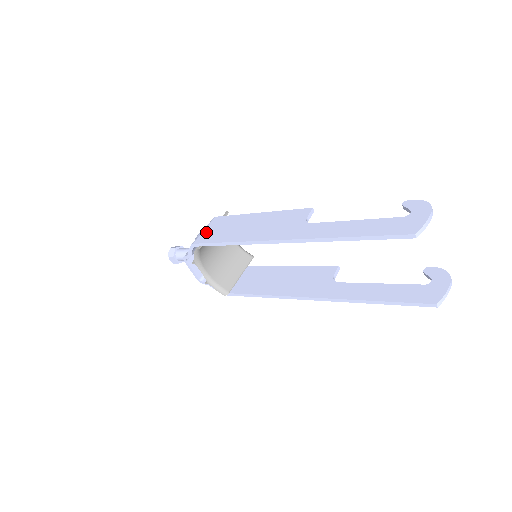
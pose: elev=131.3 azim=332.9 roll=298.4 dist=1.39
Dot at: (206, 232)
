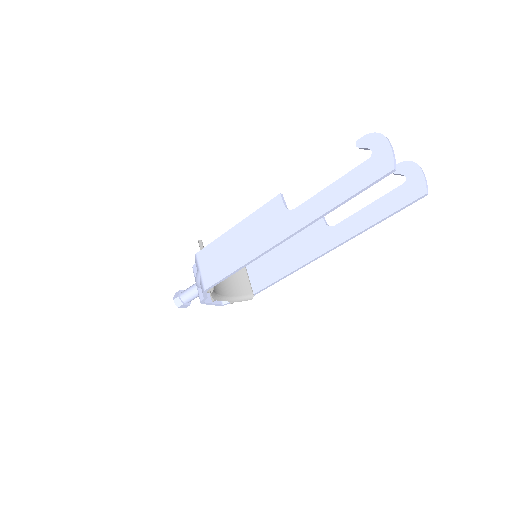
Dot at: (205, 273)
